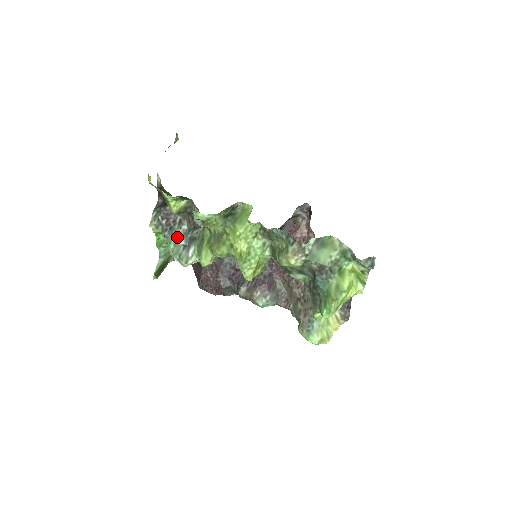
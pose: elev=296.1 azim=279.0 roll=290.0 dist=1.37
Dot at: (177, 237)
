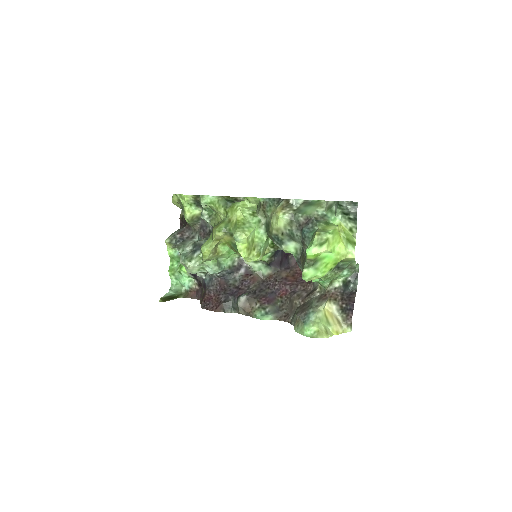
Dot at: (187, 245)
